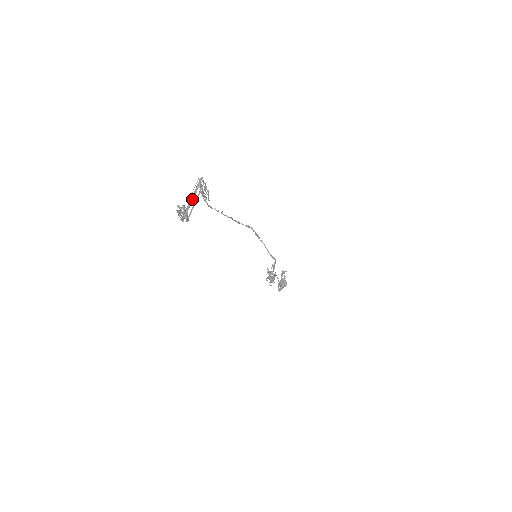
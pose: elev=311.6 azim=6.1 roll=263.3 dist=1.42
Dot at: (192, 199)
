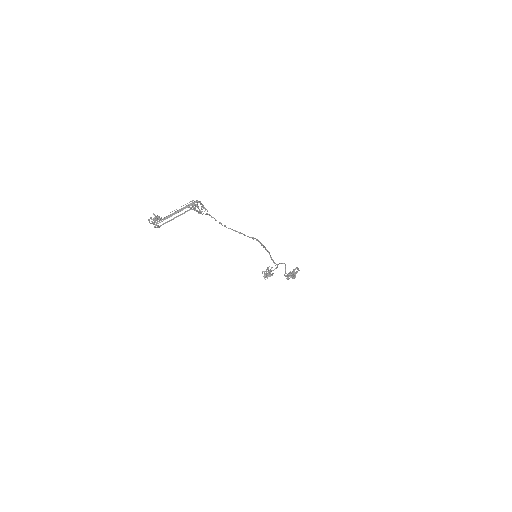
Dot at: (174, 214)
